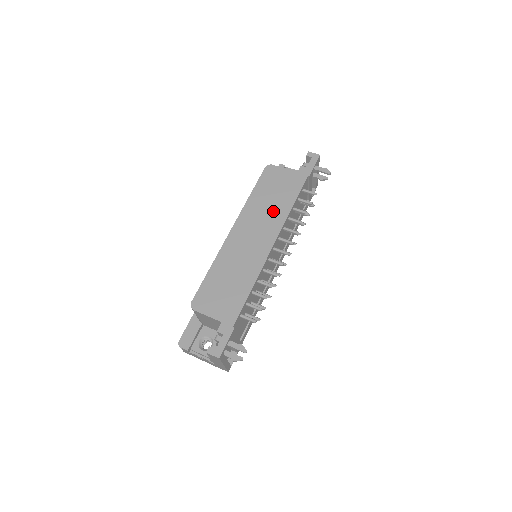
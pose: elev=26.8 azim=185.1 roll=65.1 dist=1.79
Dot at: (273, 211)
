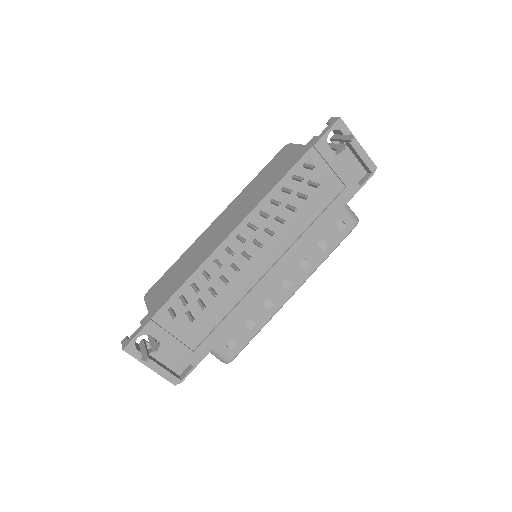
Dot at: (257, 193)
